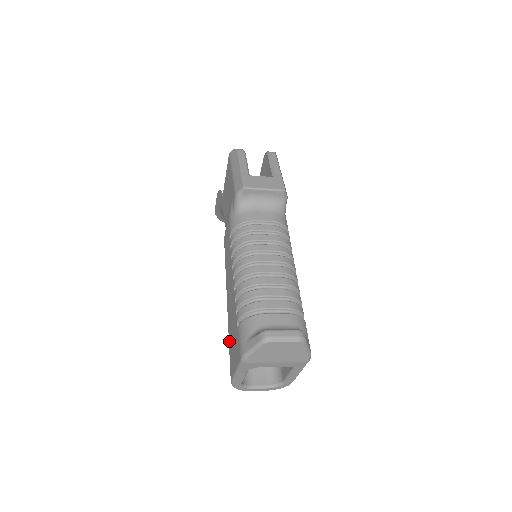
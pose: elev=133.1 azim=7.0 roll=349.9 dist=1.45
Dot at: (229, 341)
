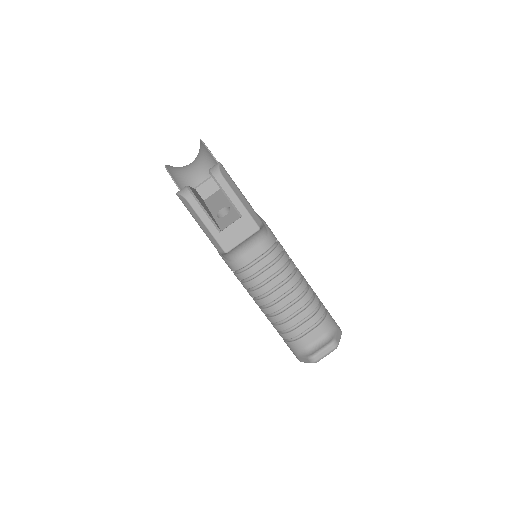
Dot at: occluded
